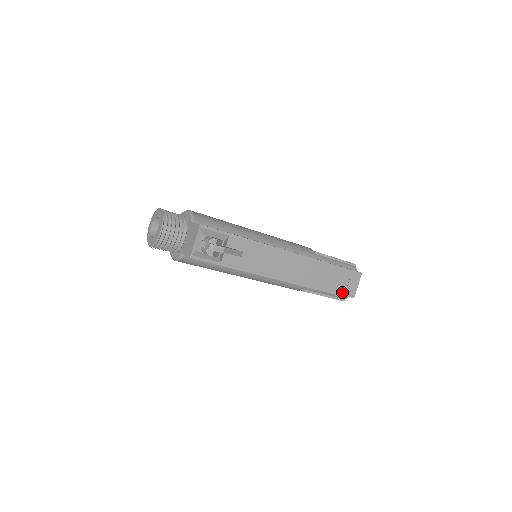
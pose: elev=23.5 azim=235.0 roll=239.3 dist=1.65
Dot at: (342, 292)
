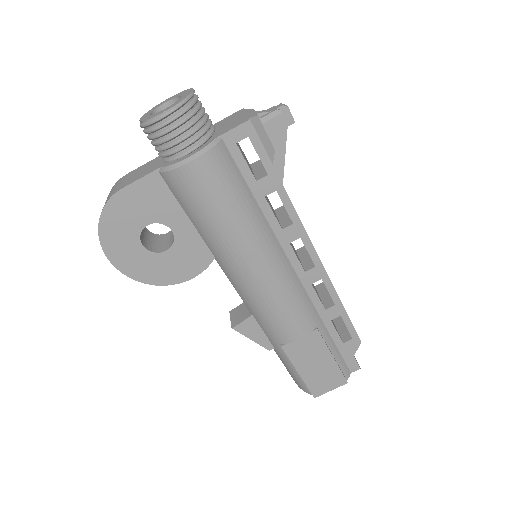
Dot at: (357, 335)
